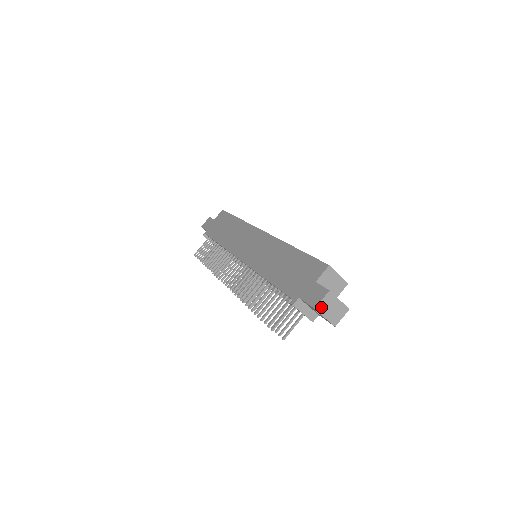
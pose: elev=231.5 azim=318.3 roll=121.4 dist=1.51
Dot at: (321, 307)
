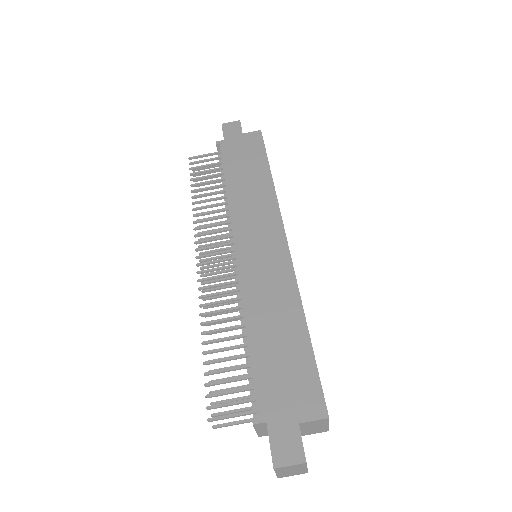
Dot at: (282, 468)
